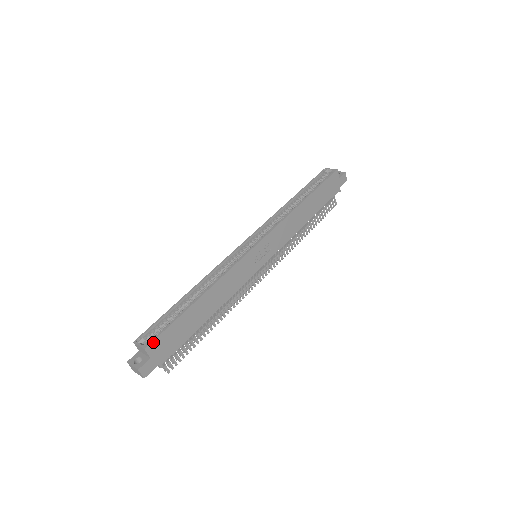
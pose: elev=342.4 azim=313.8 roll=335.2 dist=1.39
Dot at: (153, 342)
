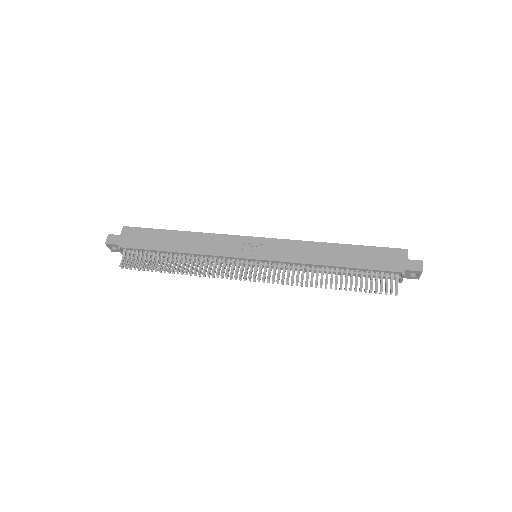
Dot at: (131, 228)
